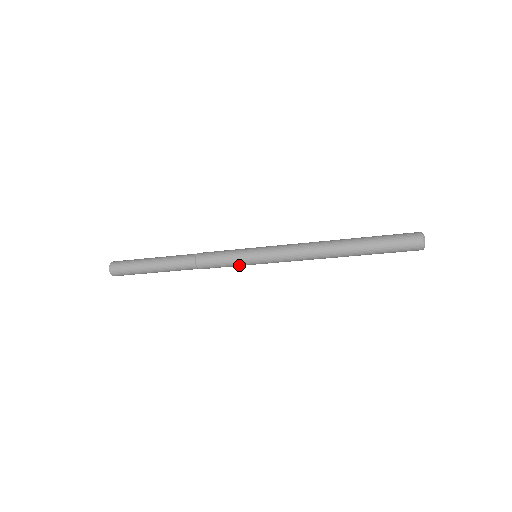
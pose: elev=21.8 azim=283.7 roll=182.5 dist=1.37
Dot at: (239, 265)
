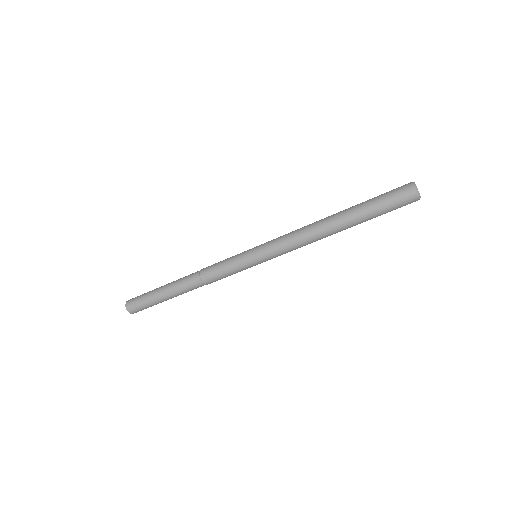
Dot at: occluded
